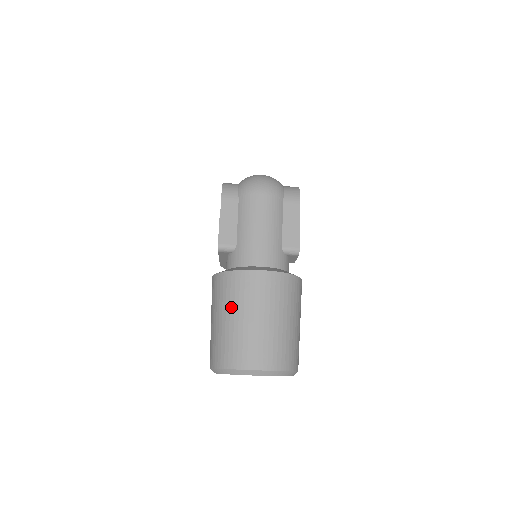
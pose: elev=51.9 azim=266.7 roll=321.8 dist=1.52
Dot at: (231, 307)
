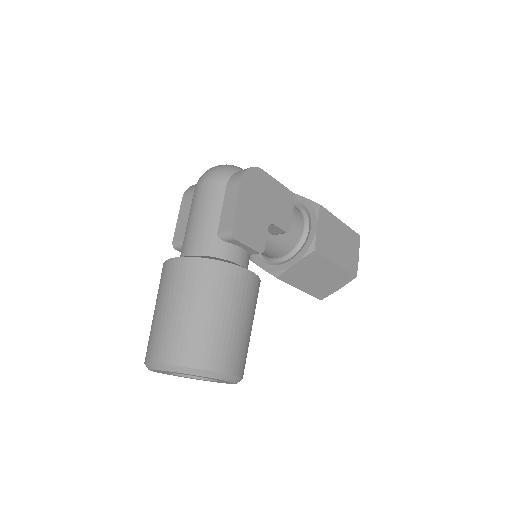
Dot at: (156, 299)
